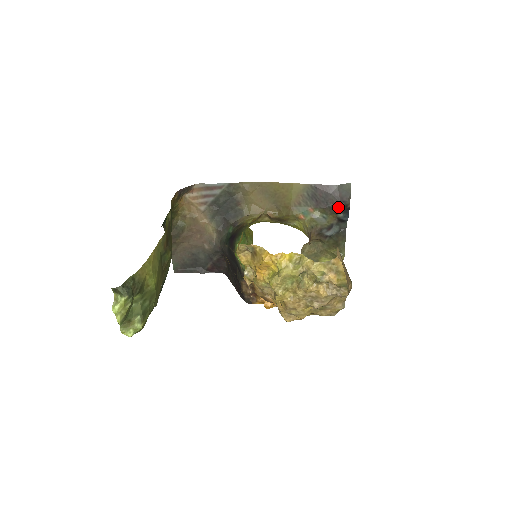
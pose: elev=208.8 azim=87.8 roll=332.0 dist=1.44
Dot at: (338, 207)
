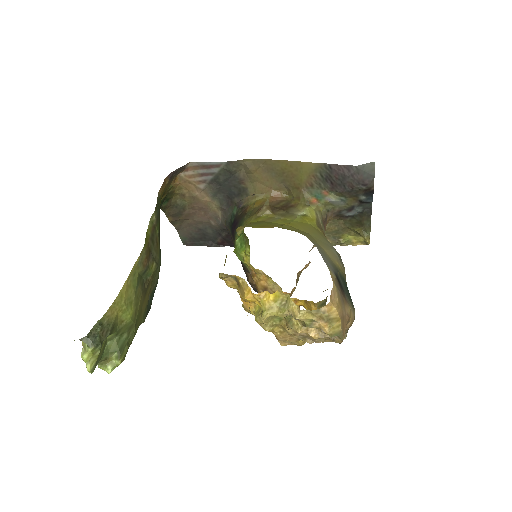
Dot at: (358, 190)
